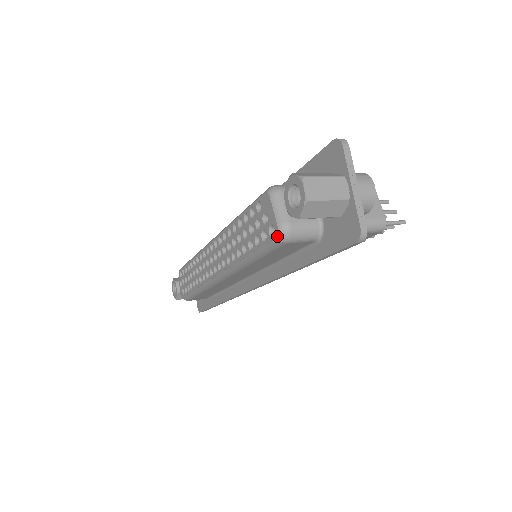
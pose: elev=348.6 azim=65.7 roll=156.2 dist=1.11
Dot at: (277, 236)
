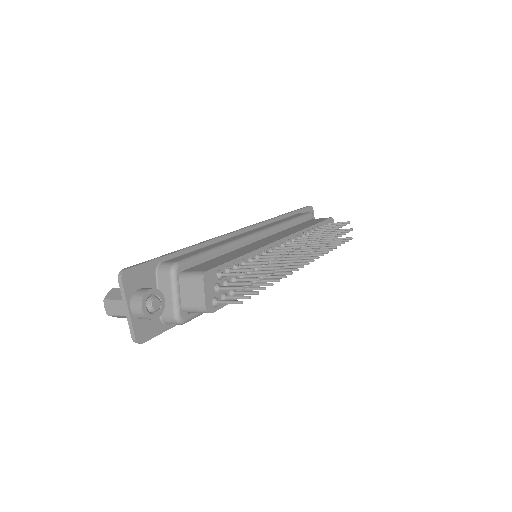
Dot at: occluded
